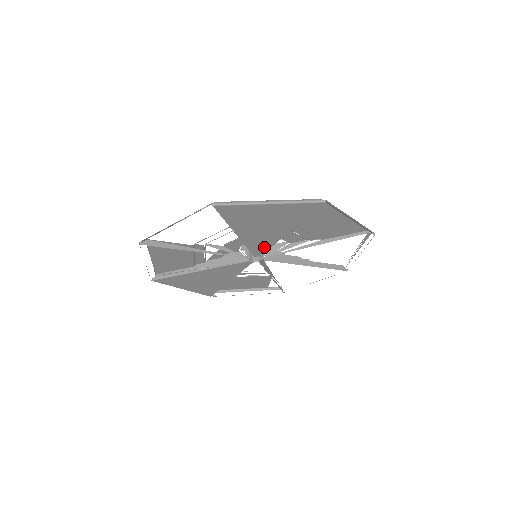
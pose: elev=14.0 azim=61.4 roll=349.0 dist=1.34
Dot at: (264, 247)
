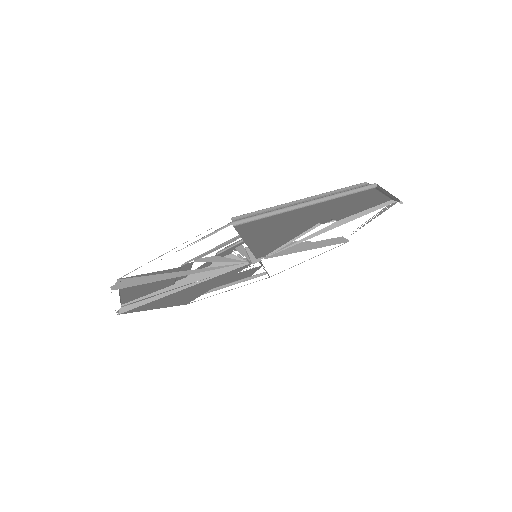
Dot at: (274, 247)
